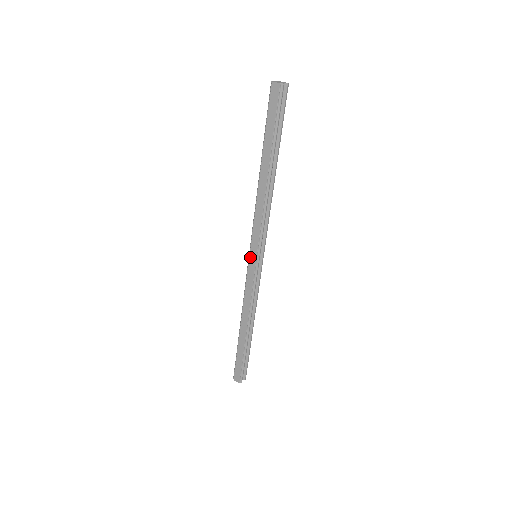
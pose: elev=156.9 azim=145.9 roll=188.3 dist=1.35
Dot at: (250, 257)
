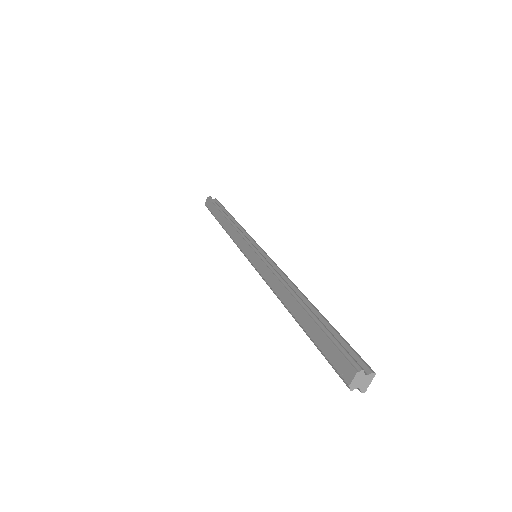
Dot at: (248, 257)
